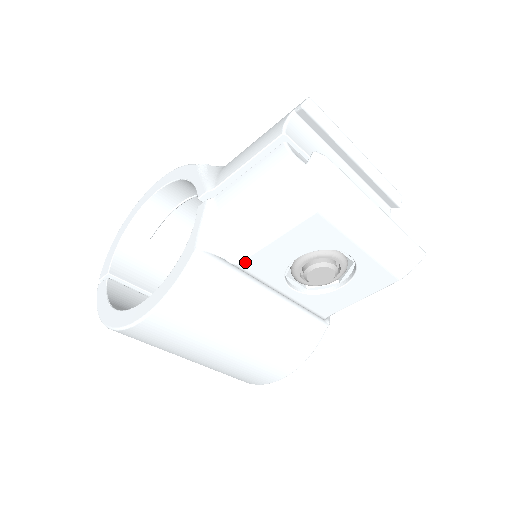
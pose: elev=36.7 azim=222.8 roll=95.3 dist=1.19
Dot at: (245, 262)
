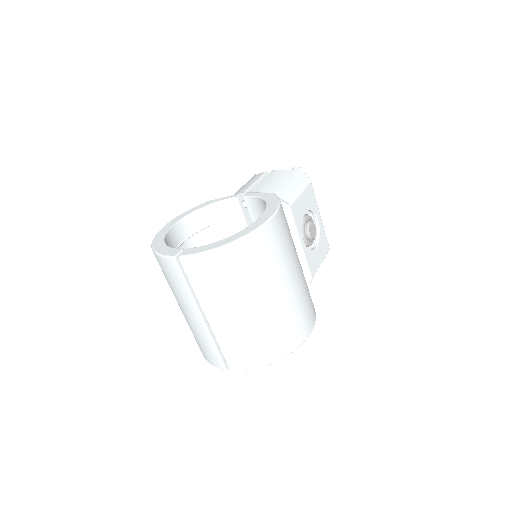
Dot at: (292, 206)
